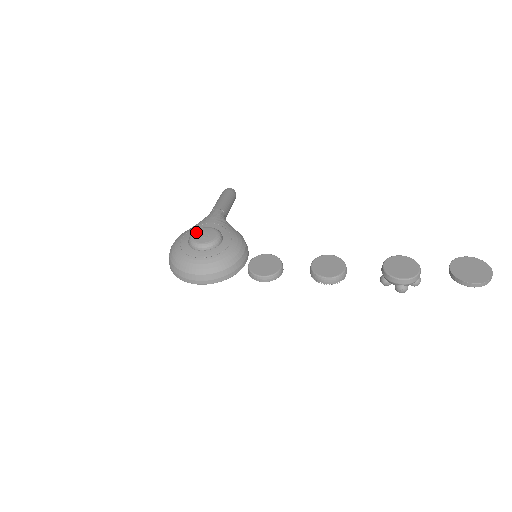
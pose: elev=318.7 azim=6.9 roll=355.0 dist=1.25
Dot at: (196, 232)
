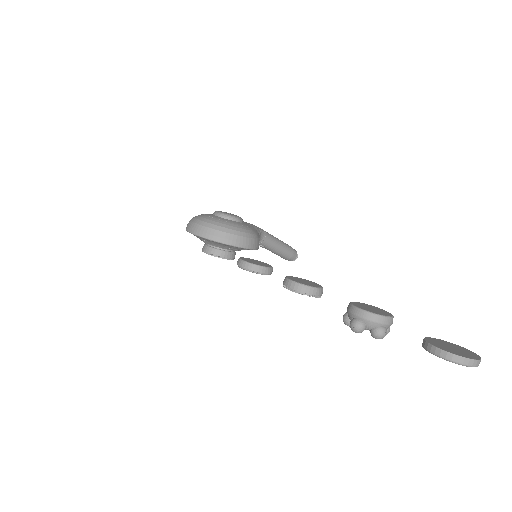
Dot at: occluded
